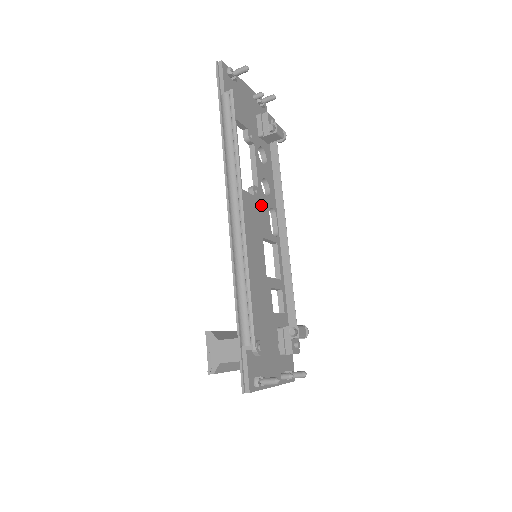
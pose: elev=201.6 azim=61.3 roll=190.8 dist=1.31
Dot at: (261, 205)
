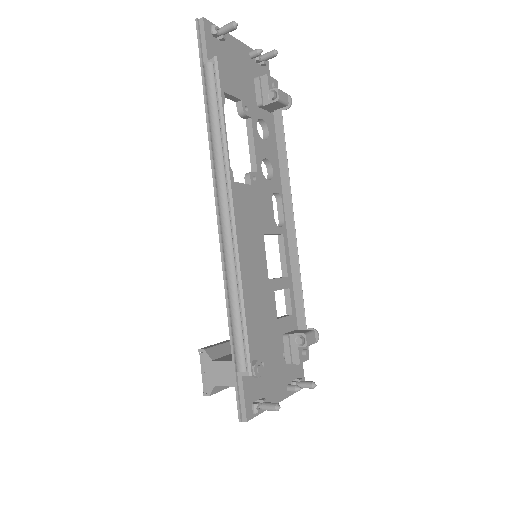
Dot at: (261, 194)
